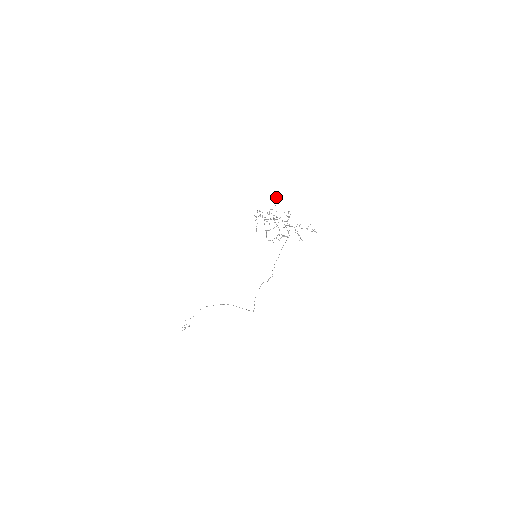
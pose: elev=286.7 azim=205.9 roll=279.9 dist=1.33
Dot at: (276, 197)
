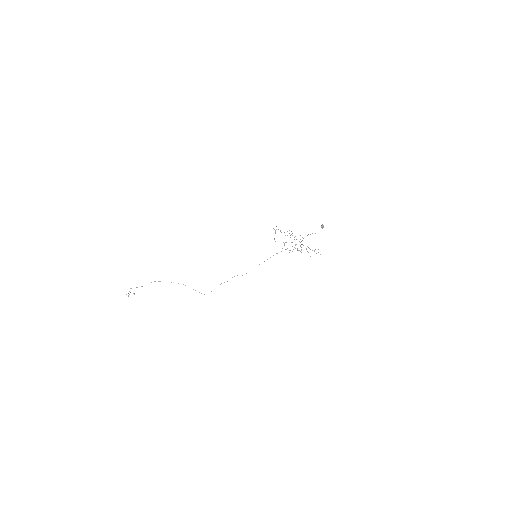
Dot at: (323, 227)
